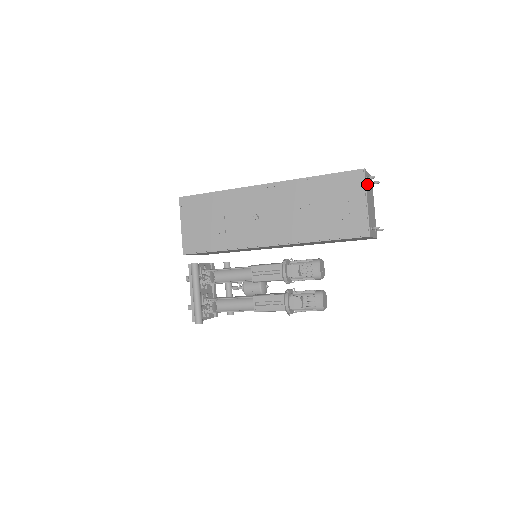
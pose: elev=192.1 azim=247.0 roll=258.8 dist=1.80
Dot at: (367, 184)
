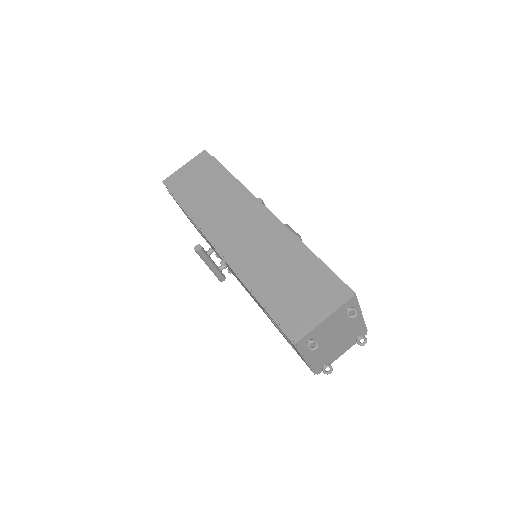
Dot at: occluded
